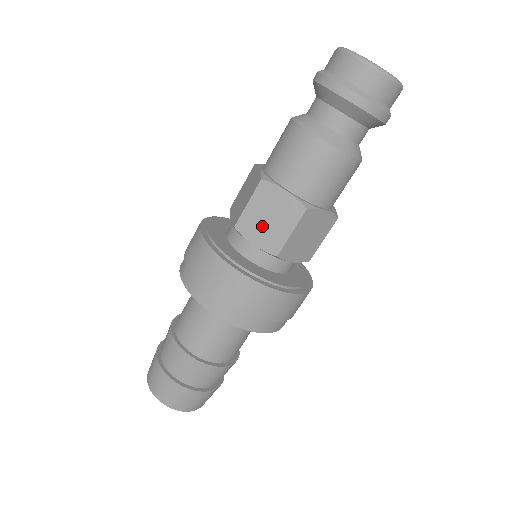
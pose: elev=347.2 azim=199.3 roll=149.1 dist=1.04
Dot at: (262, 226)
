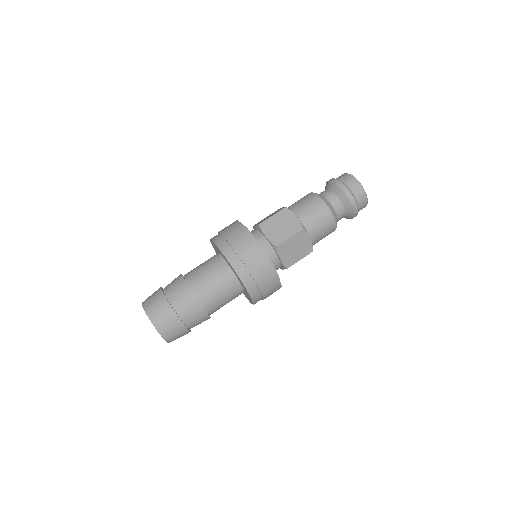
Dot at: (290, 252)
